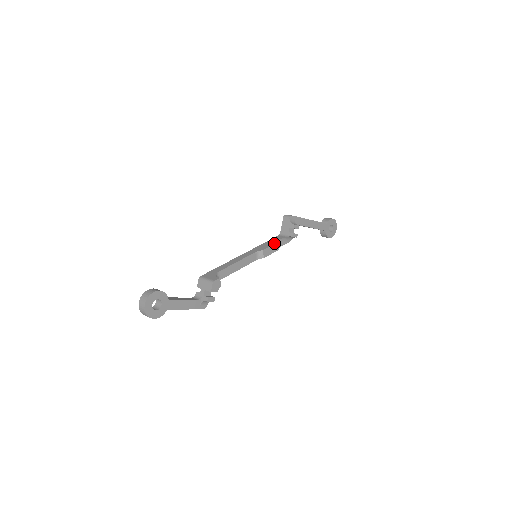
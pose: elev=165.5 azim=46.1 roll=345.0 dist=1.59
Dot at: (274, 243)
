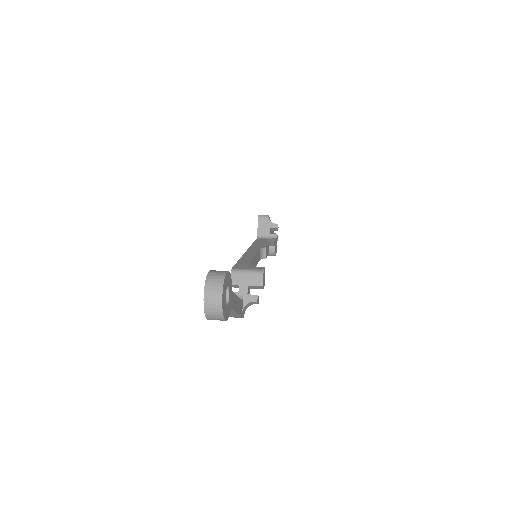
Dot at: (267, 242)
